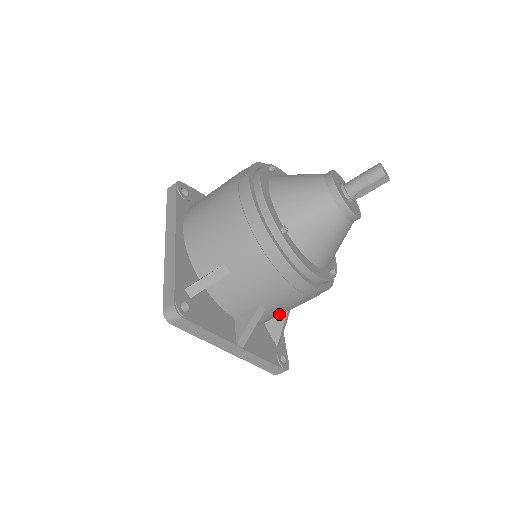
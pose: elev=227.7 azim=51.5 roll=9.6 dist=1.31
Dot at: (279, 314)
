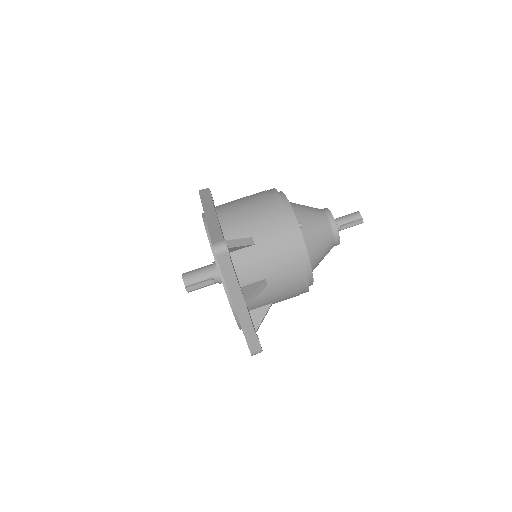
Dot at: (268, 300)
